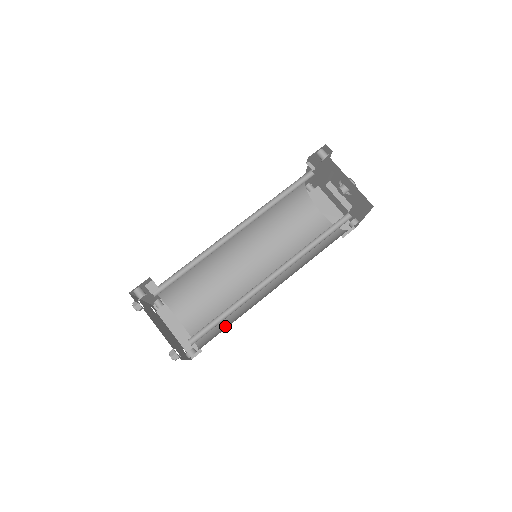
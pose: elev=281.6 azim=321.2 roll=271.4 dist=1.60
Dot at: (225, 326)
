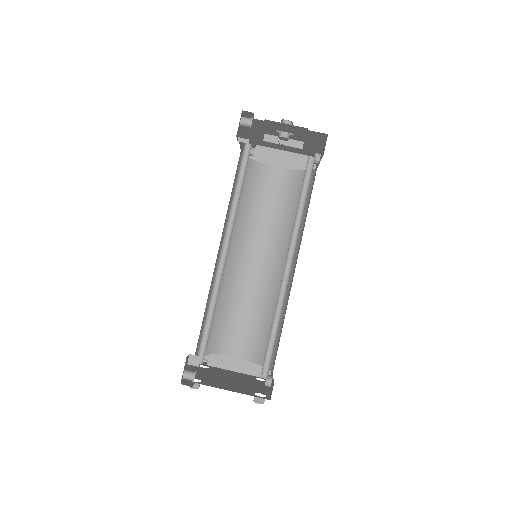
Dot at: (277, 334)
